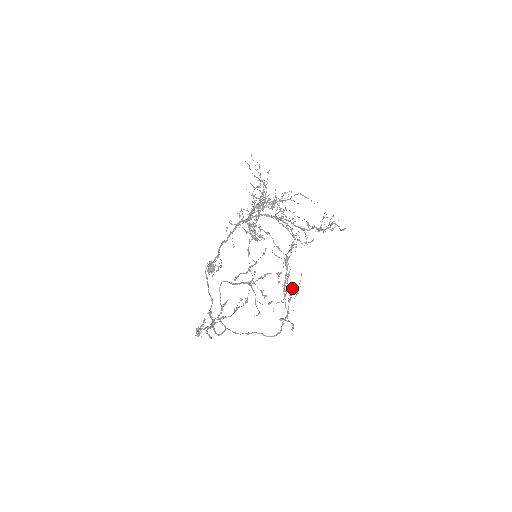
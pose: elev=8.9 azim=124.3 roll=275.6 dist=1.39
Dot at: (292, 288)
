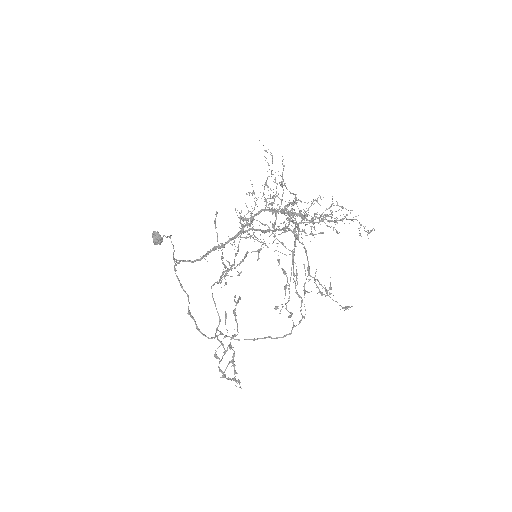
Dot at: (285, 273)
